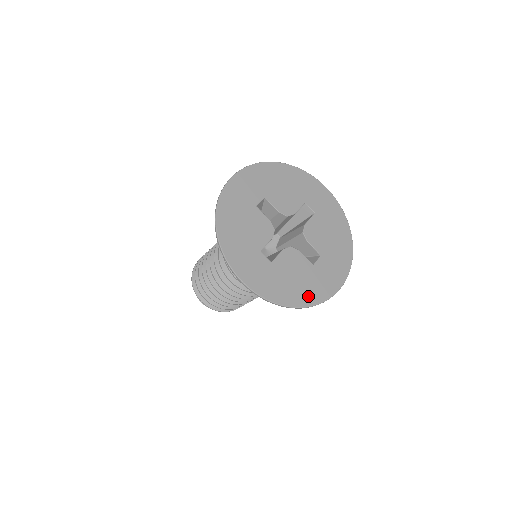
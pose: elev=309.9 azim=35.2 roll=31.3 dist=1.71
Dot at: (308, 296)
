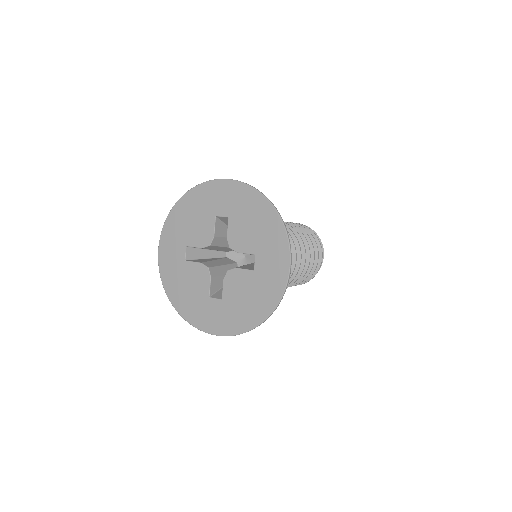
Dot at: (265, 305)
